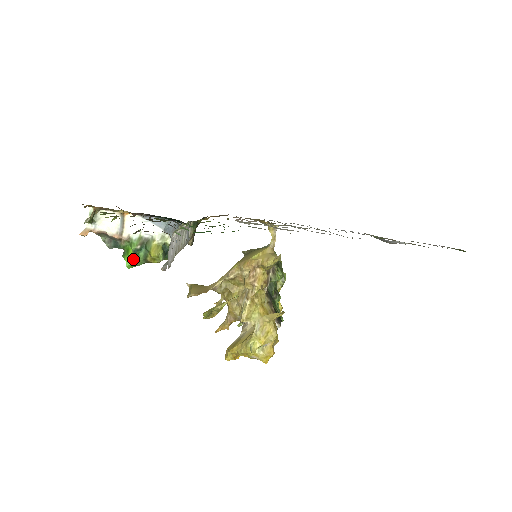
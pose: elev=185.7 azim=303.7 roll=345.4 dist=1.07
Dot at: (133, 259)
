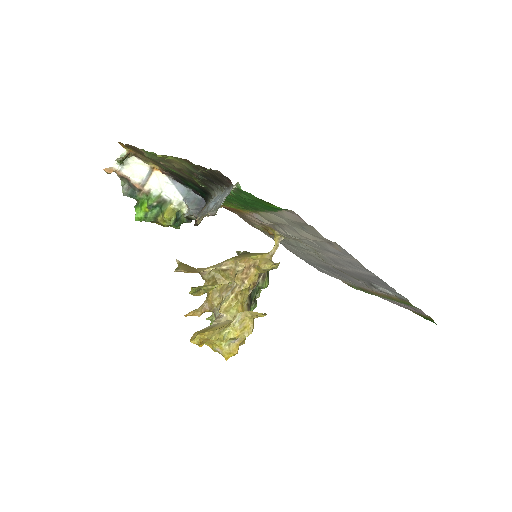
Dot at: (144, 213)
